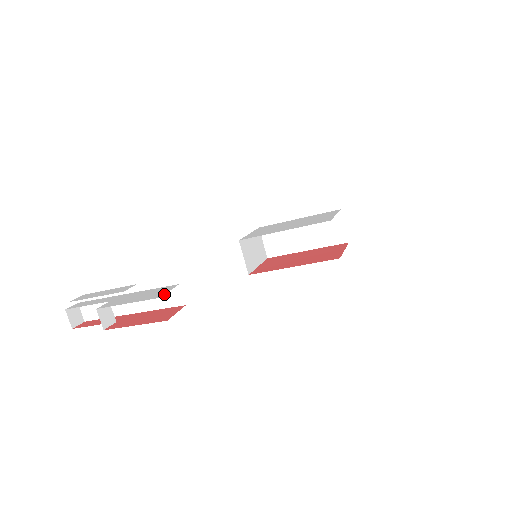
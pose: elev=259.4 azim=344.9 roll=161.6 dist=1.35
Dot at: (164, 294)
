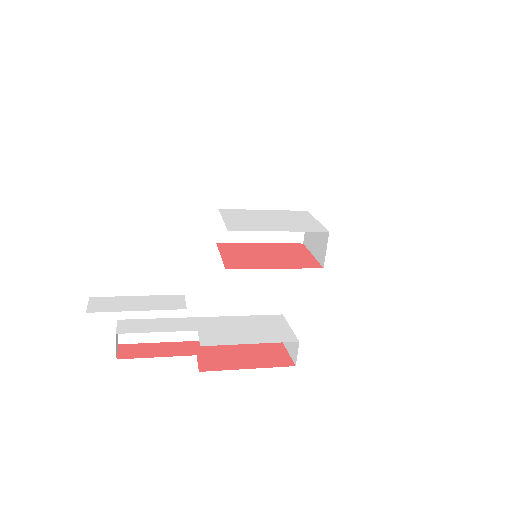
Dot at: (294, 334)
